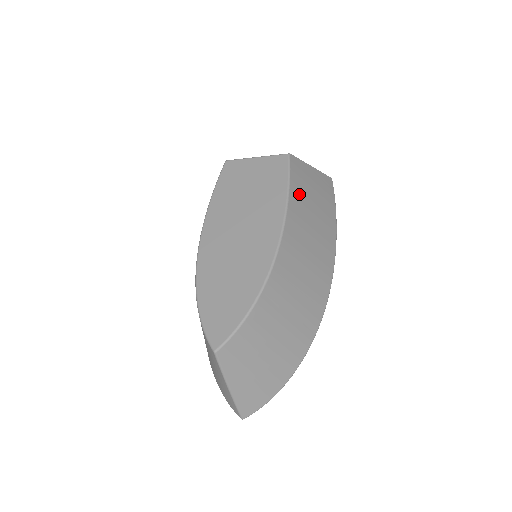
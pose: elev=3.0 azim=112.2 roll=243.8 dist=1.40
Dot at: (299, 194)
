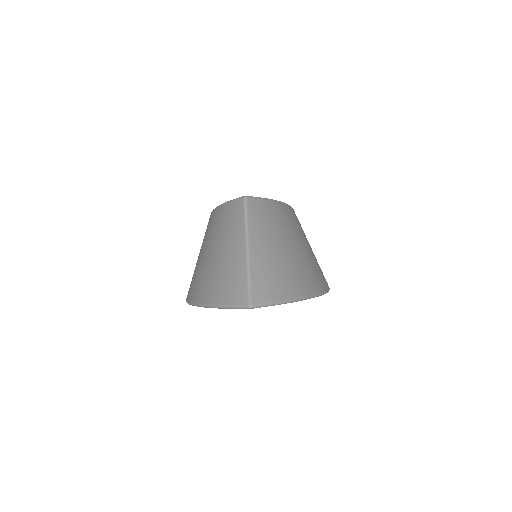
Dot at: occluded
